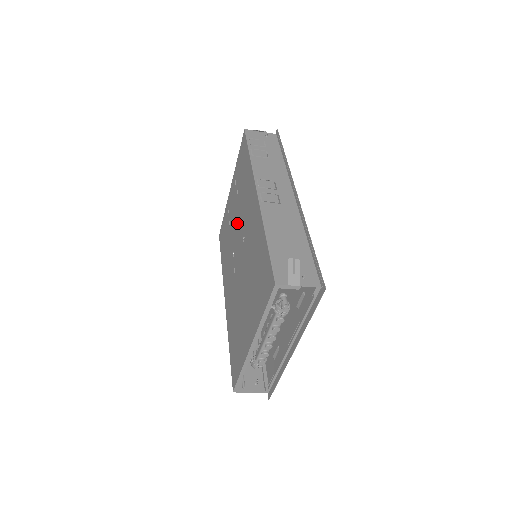
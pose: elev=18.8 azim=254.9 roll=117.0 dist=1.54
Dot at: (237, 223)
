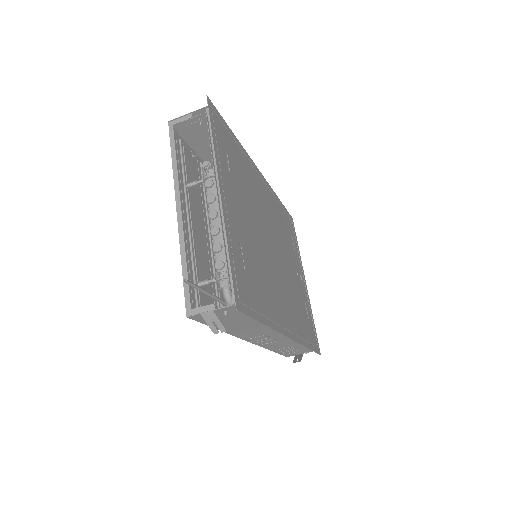
Dot at: occluded
